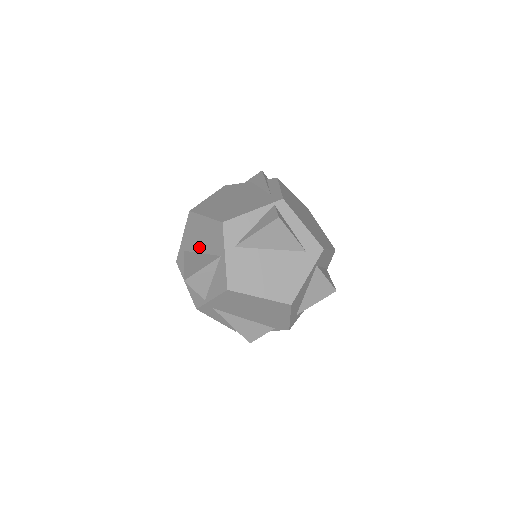
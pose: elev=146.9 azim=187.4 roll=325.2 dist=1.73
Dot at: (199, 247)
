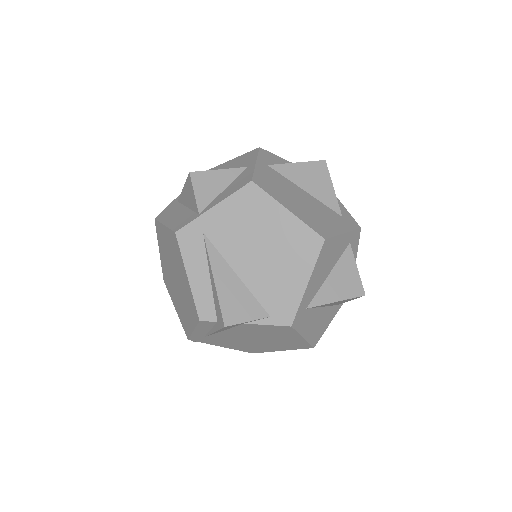
Dot at: occluded
